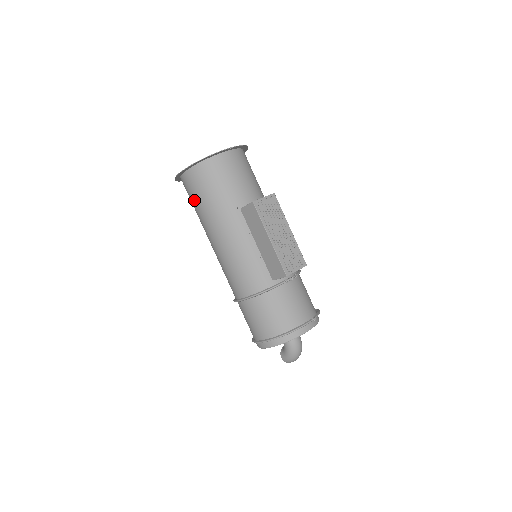
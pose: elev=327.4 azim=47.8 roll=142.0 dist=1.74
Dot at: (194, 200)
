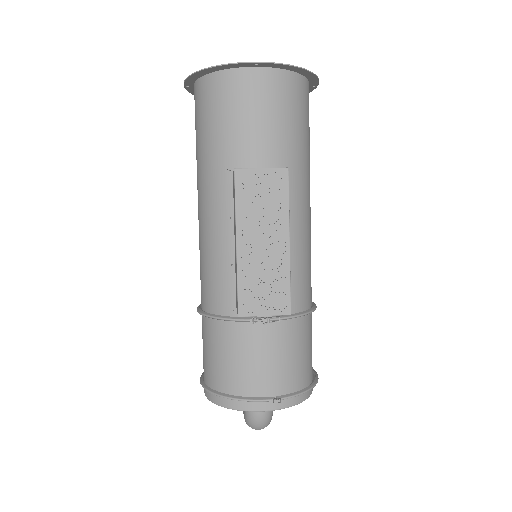
Dot at: occluded
